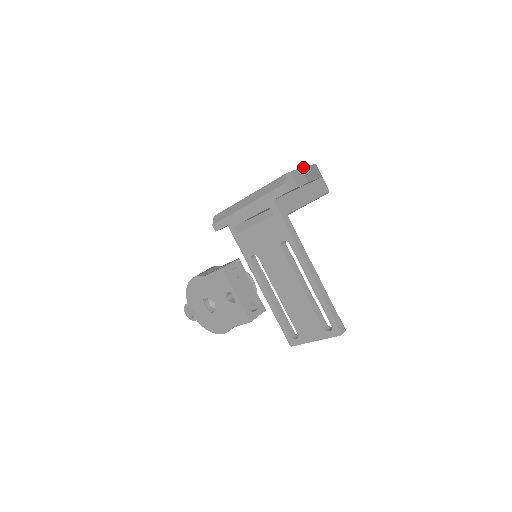
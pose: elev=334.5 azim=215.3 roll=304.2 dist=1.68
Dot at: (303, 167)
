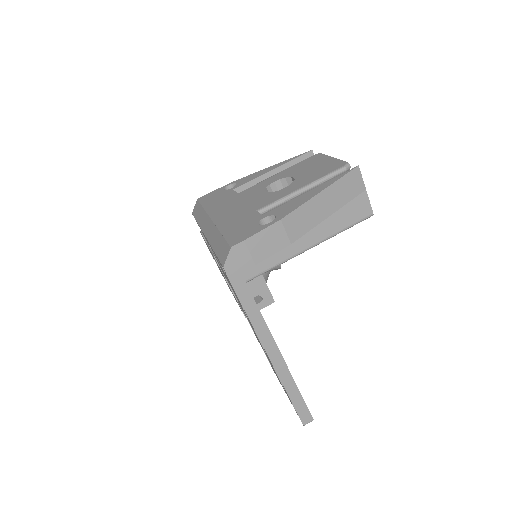
Dot at: (292, 211)
